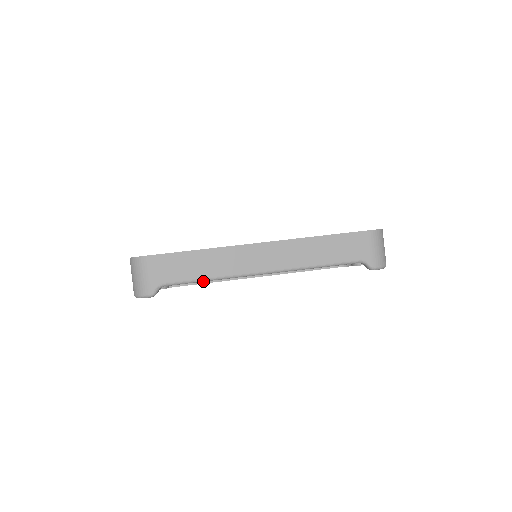
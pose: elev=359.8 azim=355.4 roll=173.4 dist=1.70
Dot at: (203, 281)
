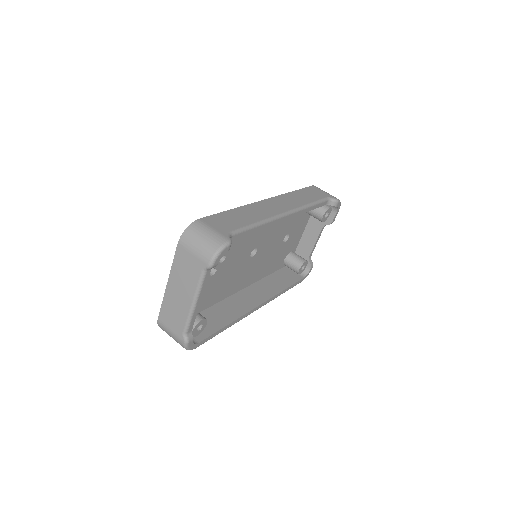
Dot at: (256, 226)
